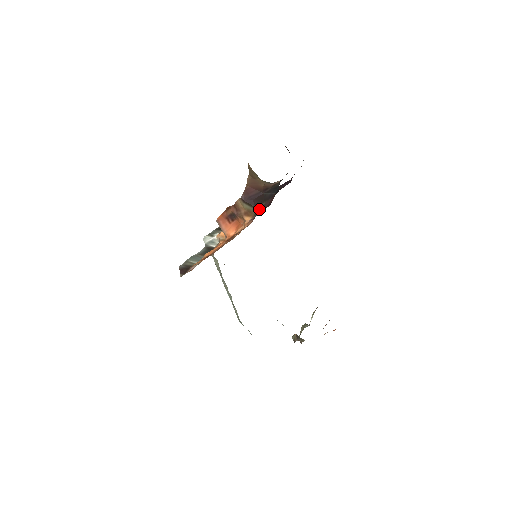
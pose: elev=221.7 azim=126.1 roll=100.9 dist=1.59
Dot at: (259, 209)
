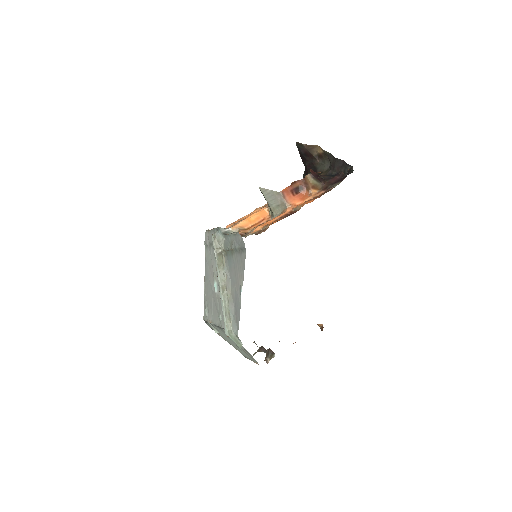
Dot at: (327, 183)
